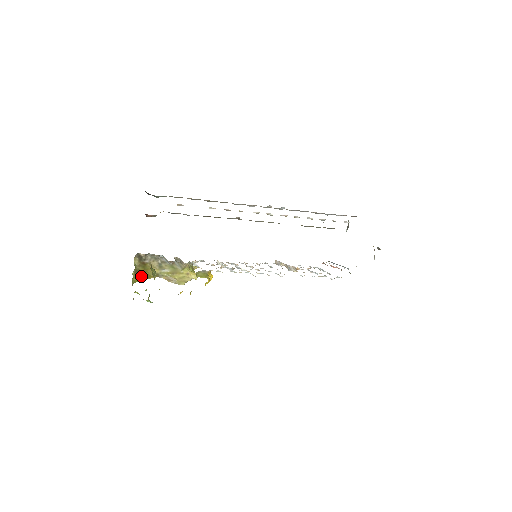
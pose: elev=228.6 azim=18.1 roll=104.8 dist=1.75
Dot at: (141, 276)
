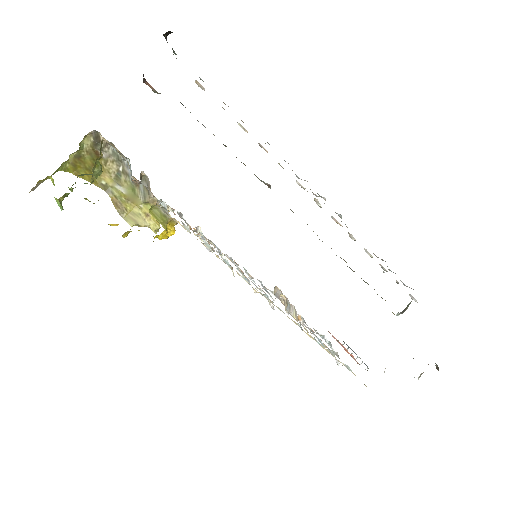
Dot at: (81, 170)
